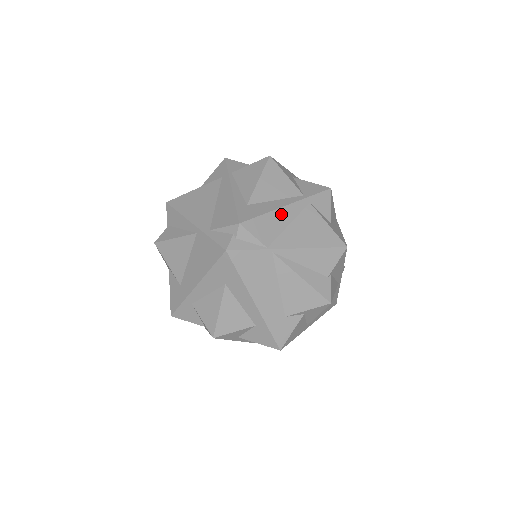
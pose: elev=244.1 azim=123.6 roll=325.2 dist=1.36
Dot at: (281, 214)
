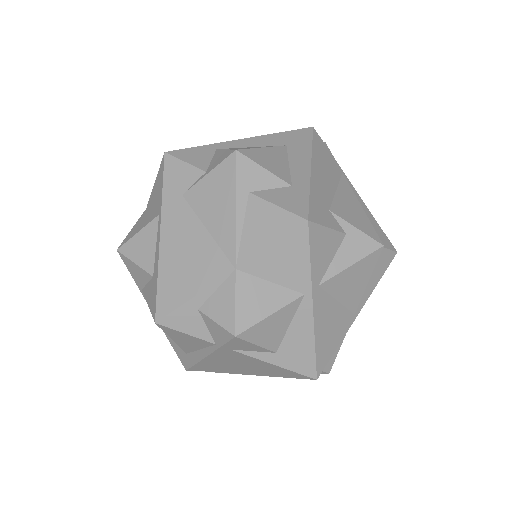
Dot at: occluded
